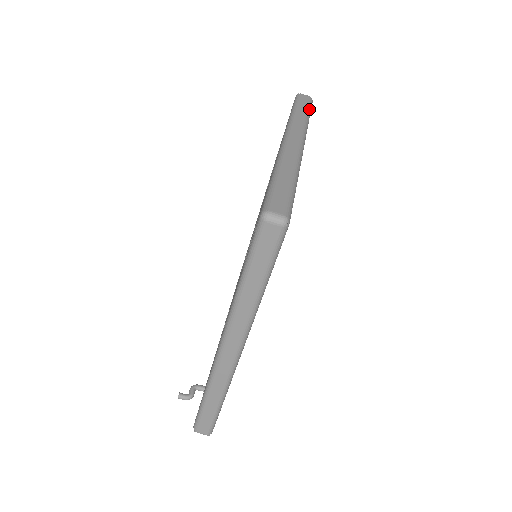
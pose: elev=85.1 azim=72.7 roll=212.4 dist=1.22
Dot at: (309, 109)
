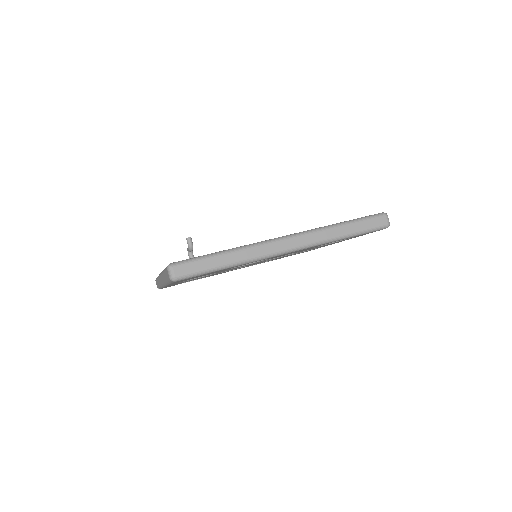
Dot at: occluded
